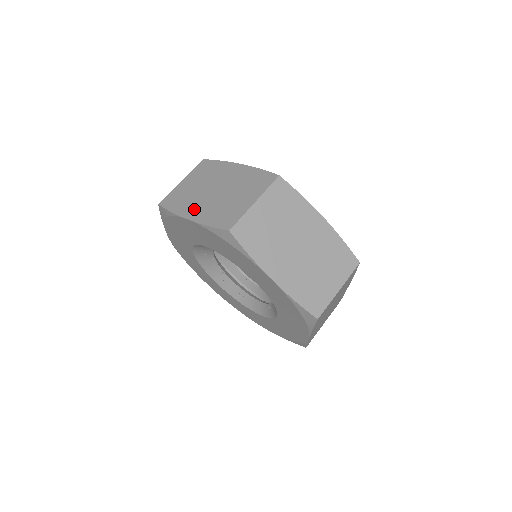
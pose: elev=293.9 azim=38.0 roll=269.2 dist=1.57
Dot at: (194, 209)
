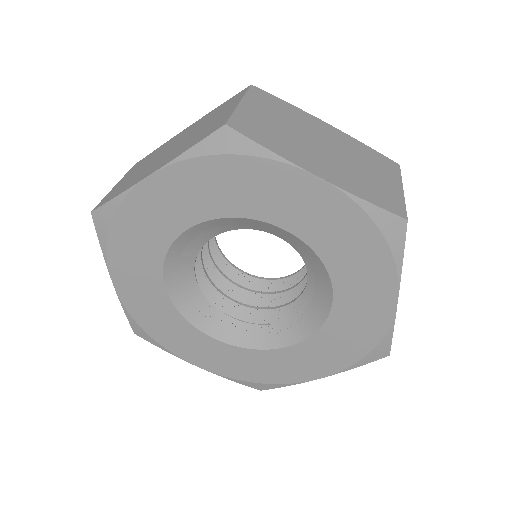
Dot at: (152, 168)
